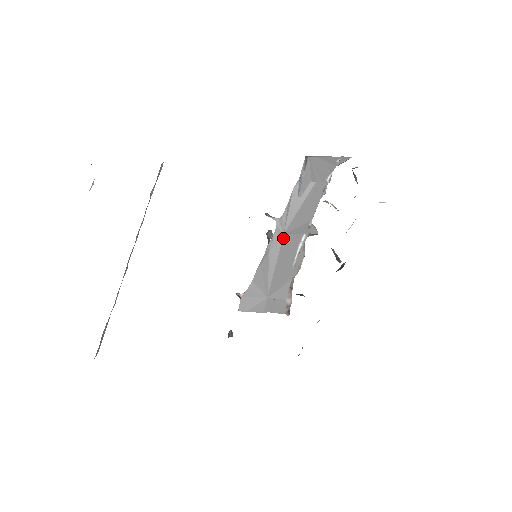
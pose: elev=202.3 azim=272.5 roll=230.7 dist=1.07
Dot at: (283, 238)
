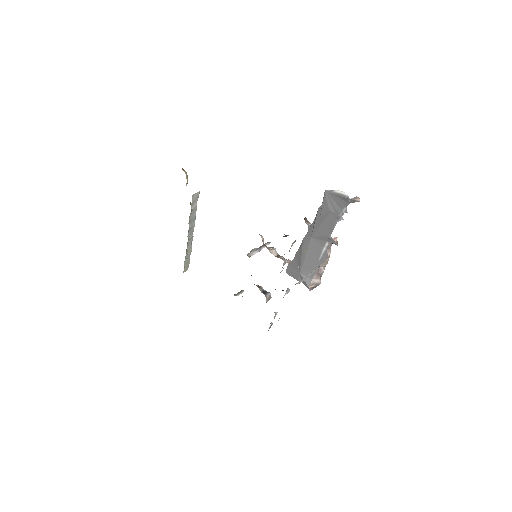
Dot at: (311, 240)
